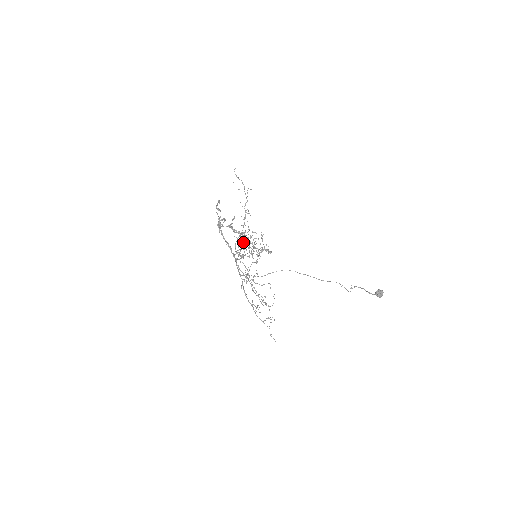
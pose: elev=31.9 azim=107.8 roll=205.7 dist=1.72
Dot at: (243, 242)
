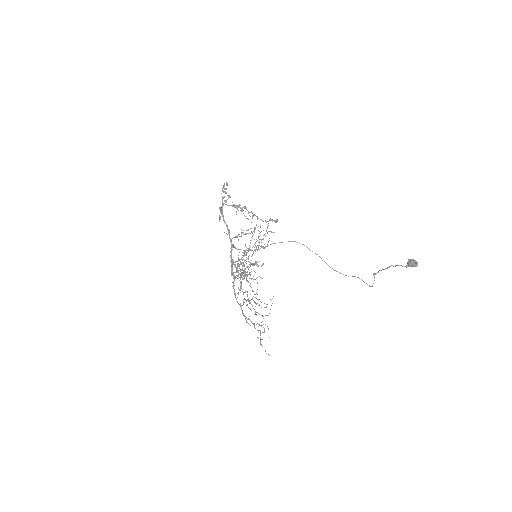
Dot at: occluded
